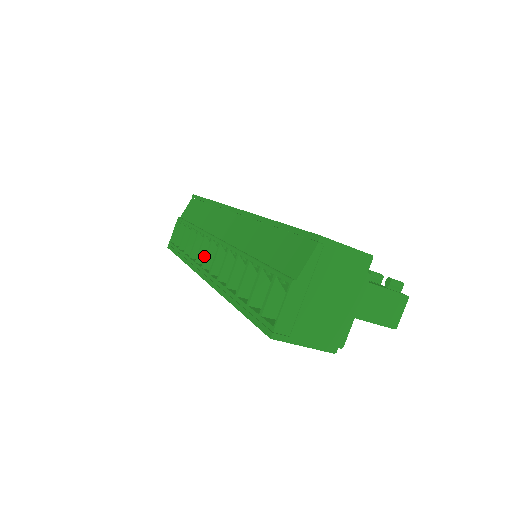
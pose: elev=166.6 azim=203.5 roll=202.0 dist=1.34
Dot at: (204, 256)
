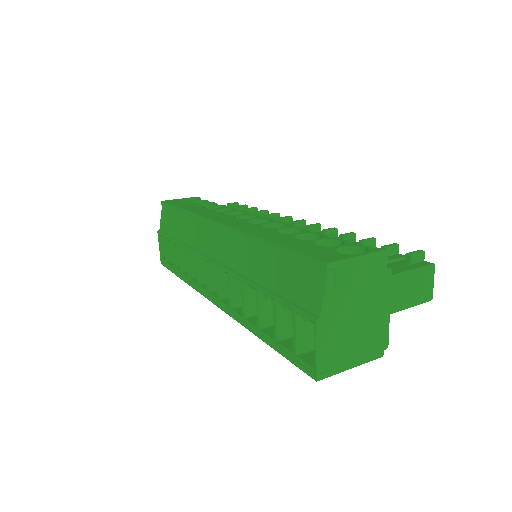
Dot at: (204, 275)
